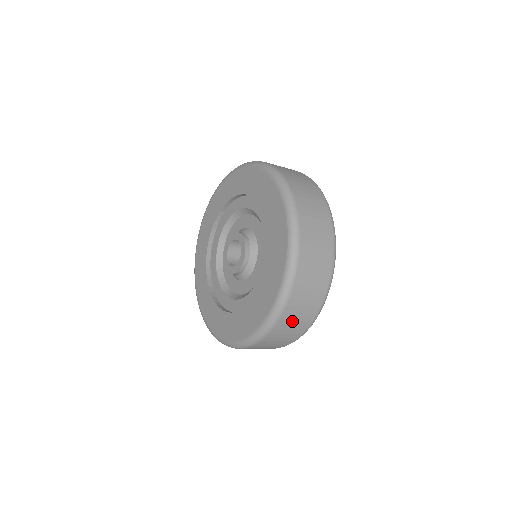
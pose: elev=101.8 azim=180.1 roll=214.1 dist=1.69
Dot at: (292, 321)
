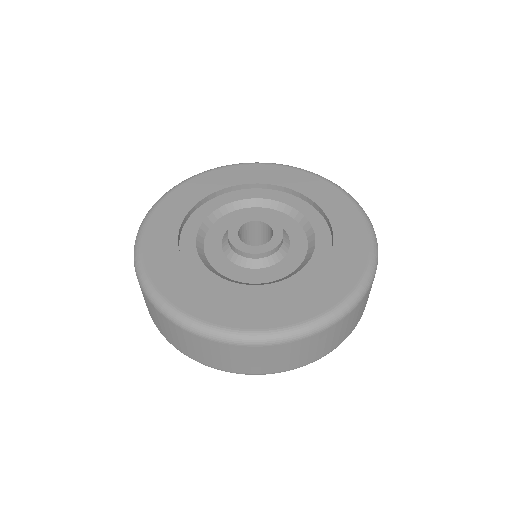
Dot at: (314, 346)
